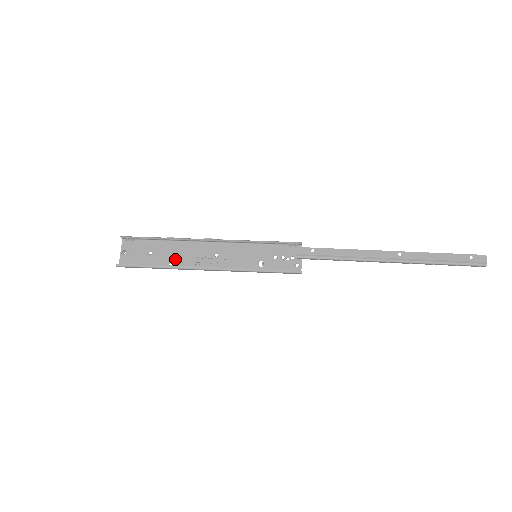
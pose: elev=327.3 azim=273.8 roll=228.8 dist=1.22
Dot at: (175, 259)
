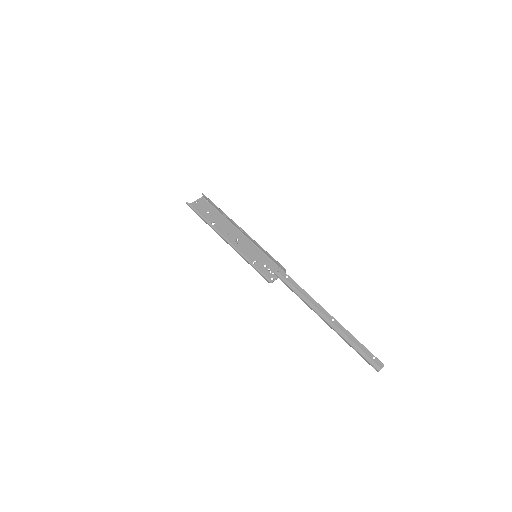
Dot at: (216, 224)
